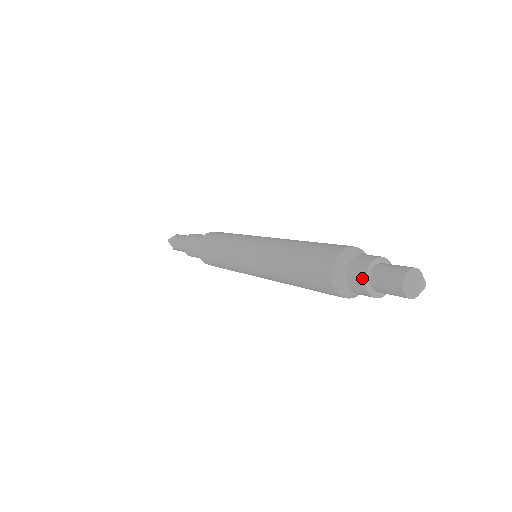
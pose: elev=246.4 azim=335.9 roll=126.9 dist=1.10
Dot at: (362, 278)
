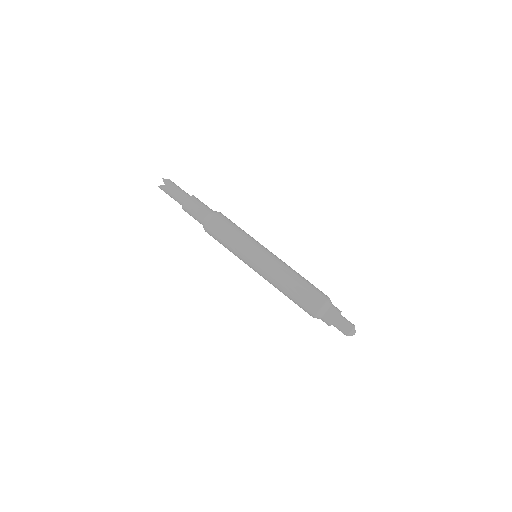
Dot at: (336, 316)
